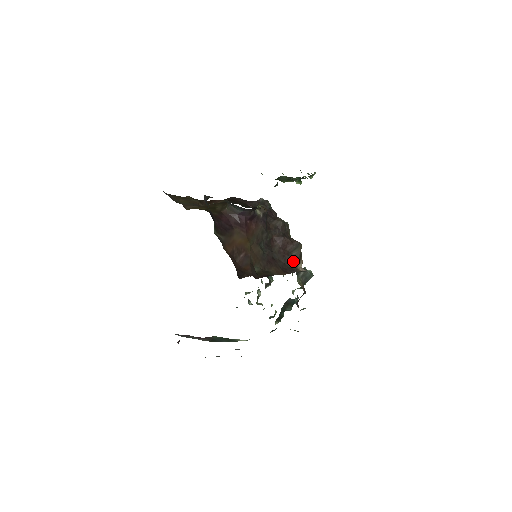
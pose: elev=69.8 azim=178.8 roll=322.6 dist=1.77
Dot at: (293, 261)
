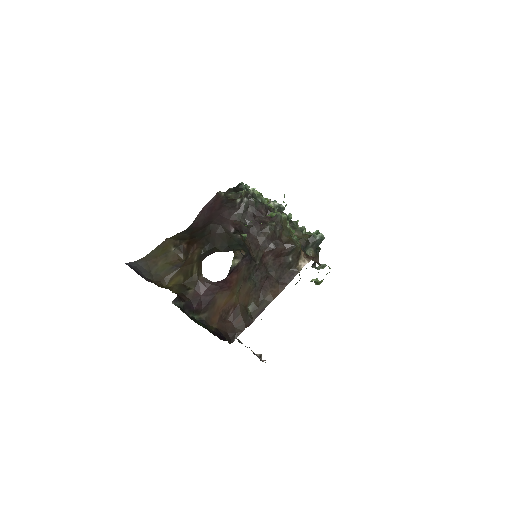
Dot at: (291, 263)
